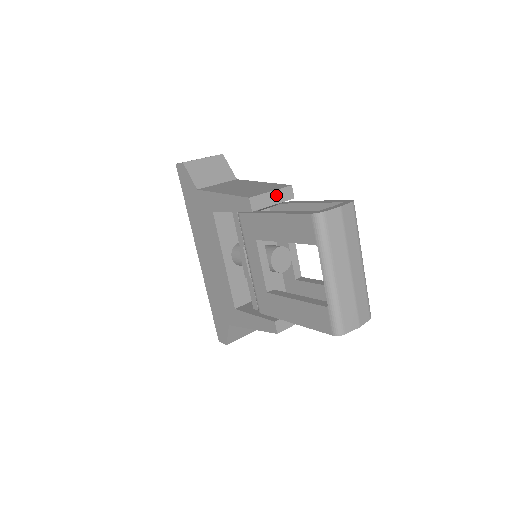
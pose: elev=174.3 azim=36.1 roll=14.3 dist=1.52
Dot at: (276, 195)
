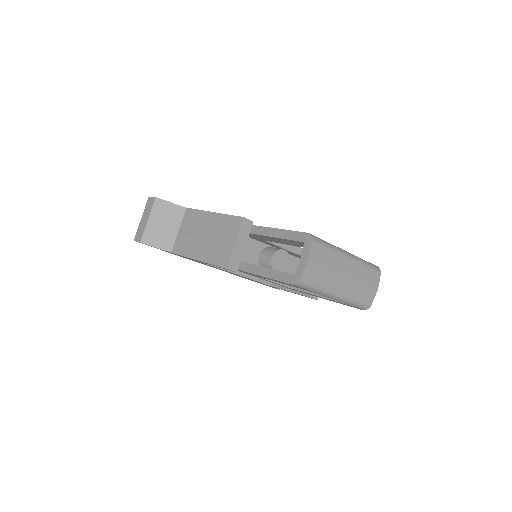
Dot at: (240, 240)
